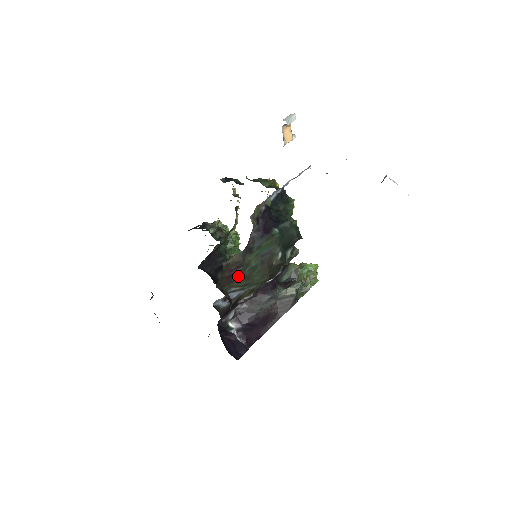
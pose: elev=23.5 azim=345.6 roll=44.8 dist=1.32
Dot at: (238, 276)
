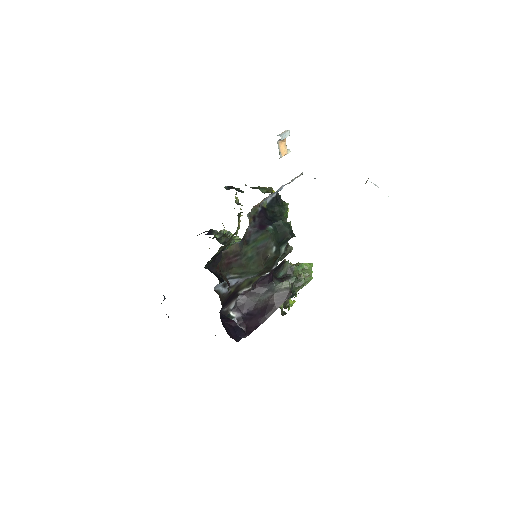
Dot at: (236, 264)
